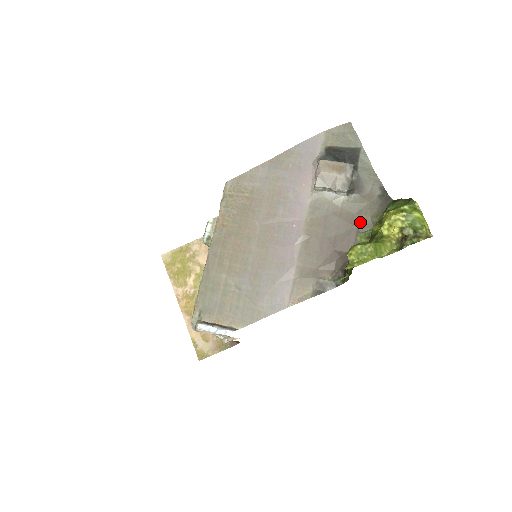
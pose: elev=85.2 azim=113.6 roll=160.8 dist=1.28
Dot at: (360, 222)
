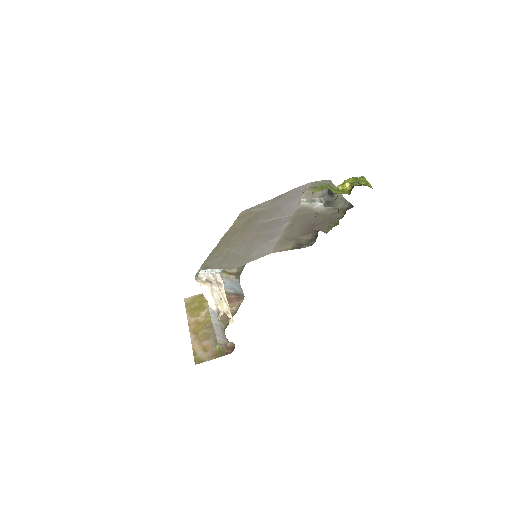
Dot at: (332, 218)
